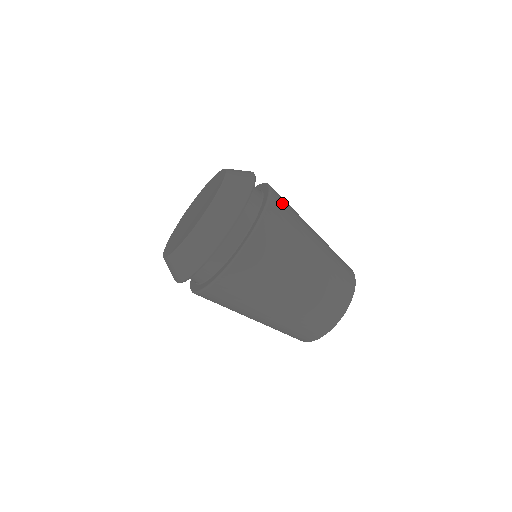
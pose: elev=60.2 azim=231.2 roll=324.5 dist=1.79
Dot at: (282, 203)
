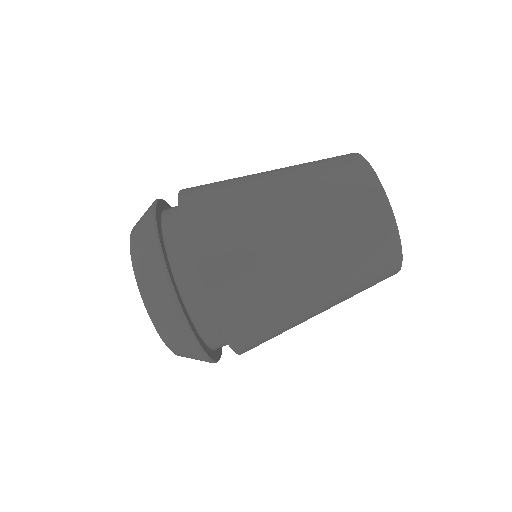
Dot at: occluded
